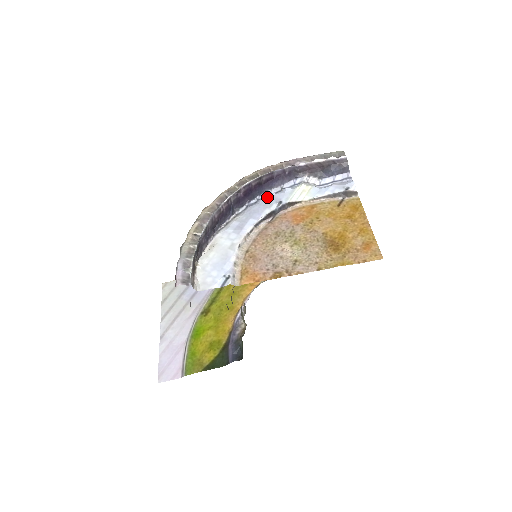
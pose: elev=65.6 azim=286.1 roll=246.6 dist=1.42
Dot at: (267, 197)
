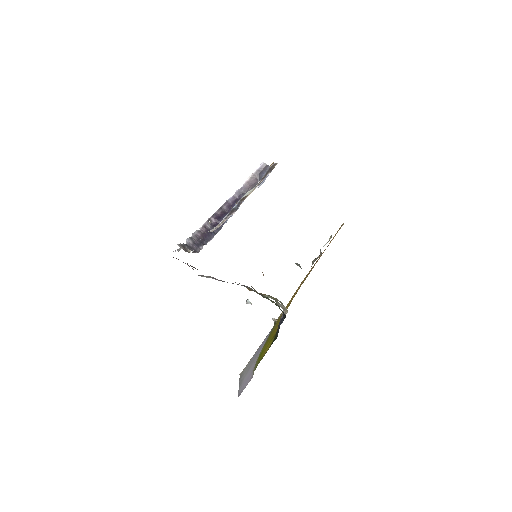
Dot at: occluded
